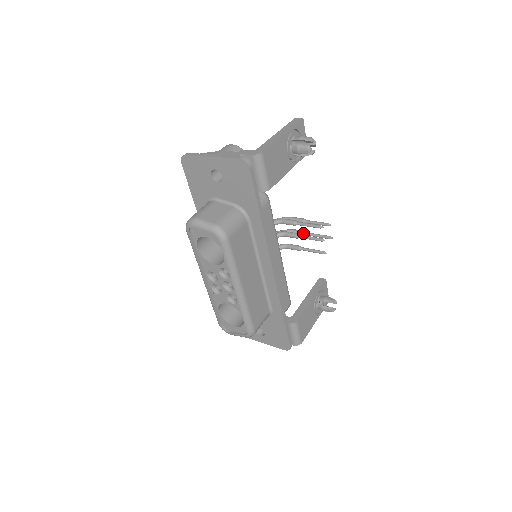
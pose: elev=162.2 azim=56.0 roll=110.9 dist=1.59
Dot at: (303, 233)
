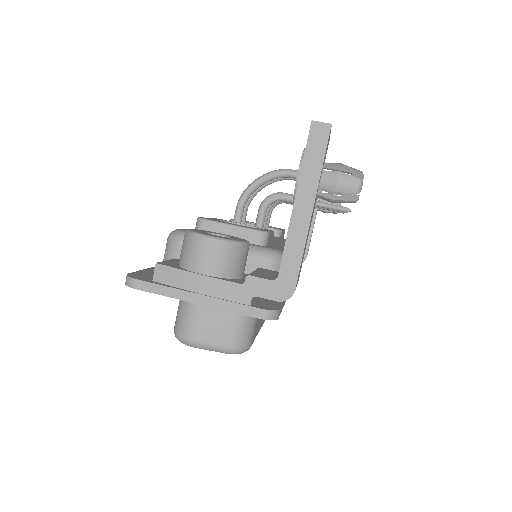
Dot at: occluded
